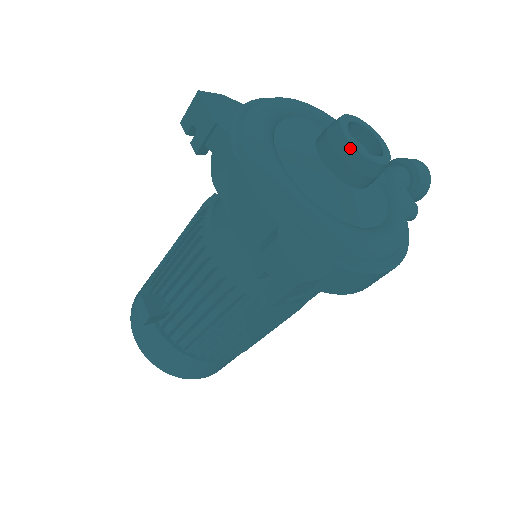
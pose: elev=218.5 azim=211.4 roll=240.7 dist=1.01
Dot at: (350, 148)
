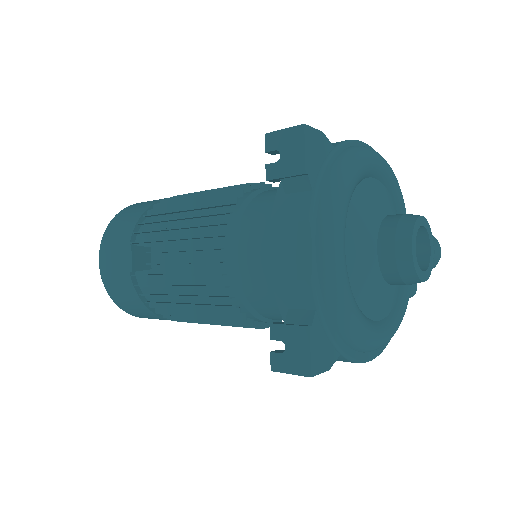
Dot at: (409, 261)
